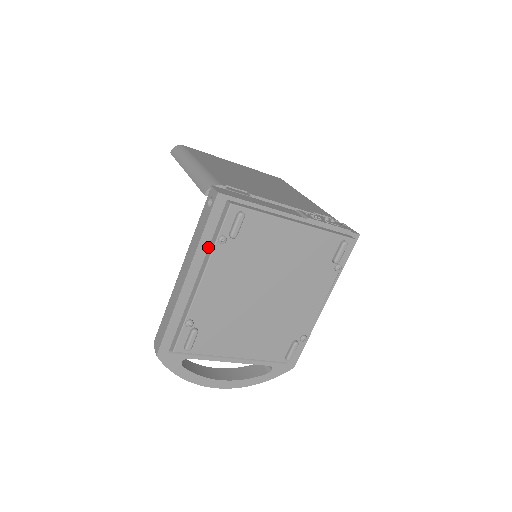
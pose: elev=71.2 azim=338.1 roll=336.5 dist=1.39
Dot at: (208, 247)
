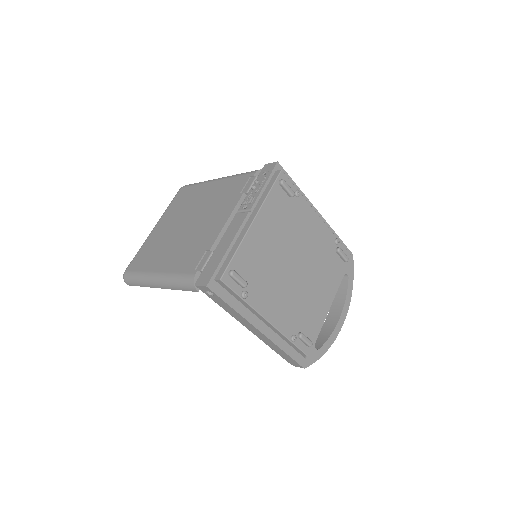
Dot at: (243, 306)
